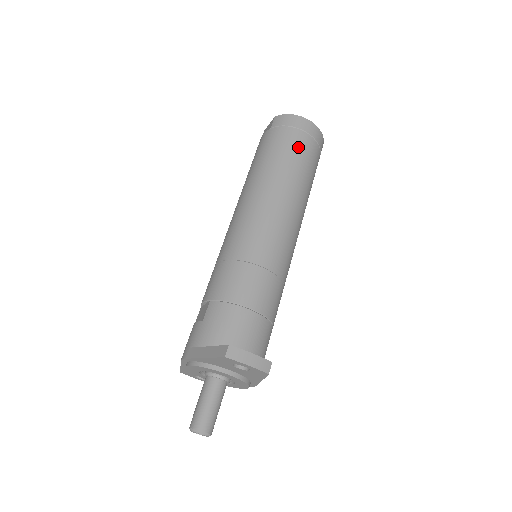
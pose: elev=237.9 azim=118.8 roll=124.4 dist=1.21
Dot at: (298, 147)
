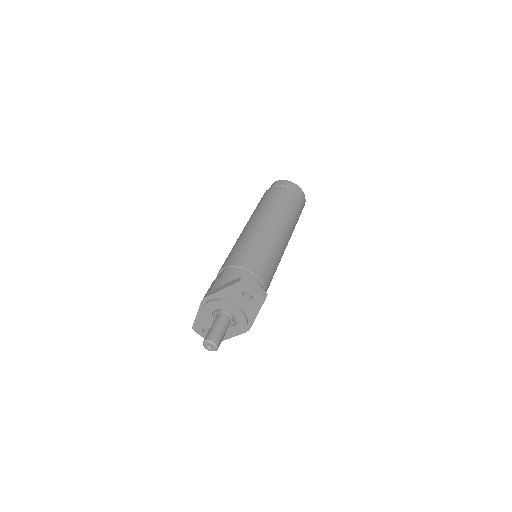
Dot at: (290, 197)
